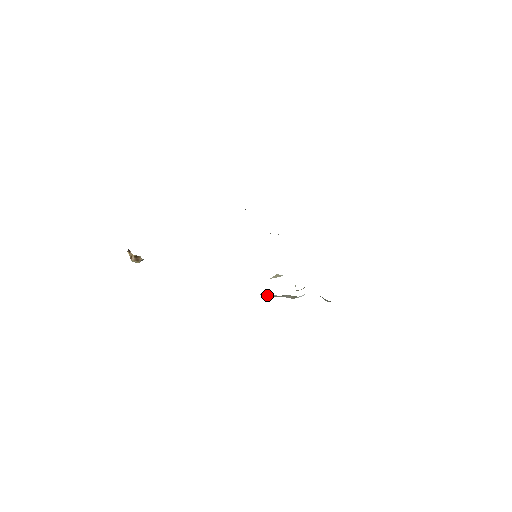
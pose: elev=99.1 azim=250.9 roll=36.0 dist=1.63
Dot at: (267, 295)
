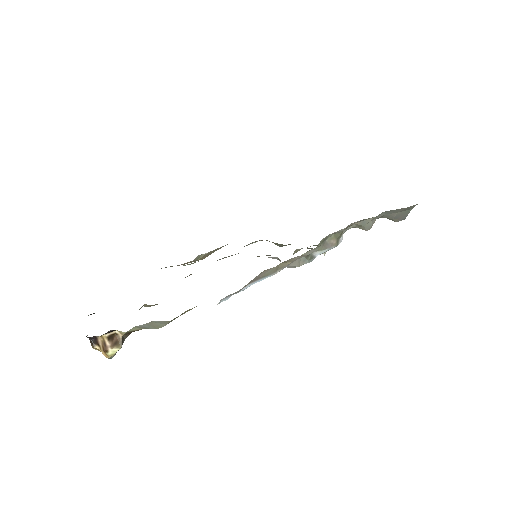
Dot at: (308, 259)
